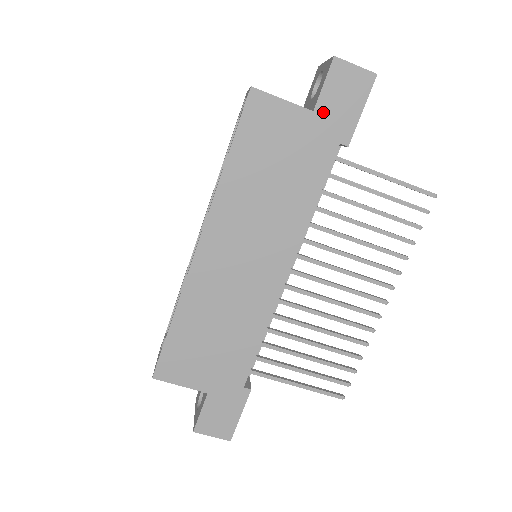
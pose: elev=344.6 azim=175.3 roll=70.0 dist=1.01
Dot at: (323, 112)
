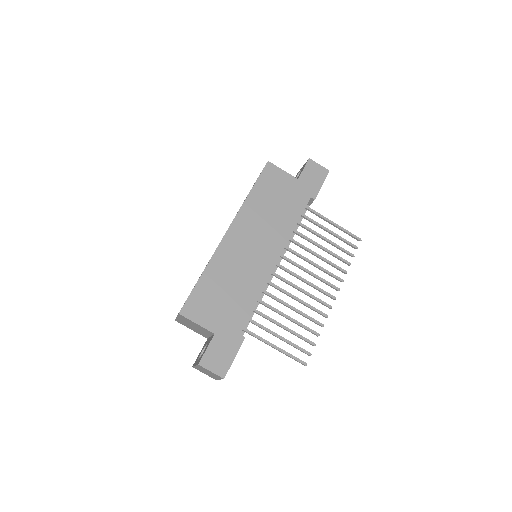
Dot at: (303, 181)
